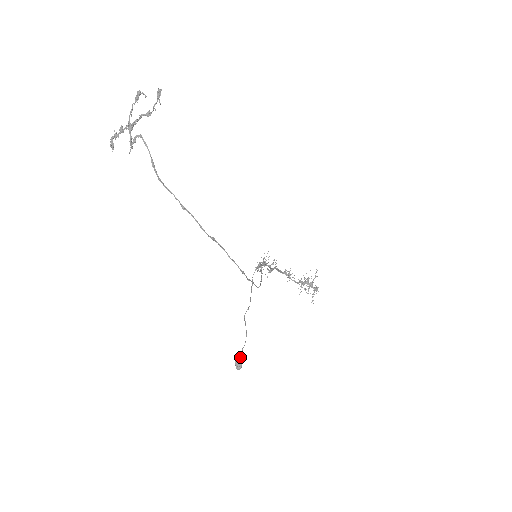
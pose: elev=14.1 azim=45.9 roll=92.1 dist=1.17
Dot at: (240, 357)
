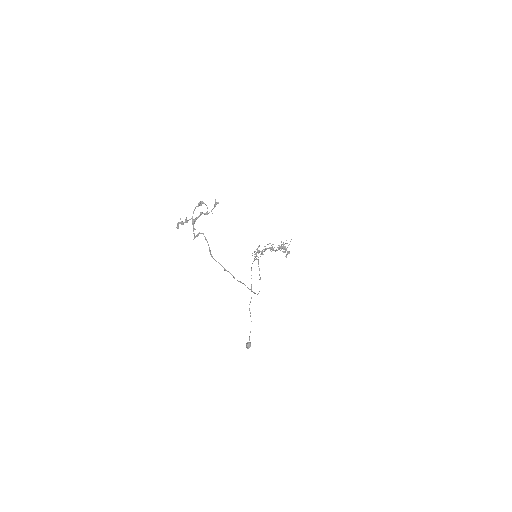
Dot at: (250, 343)
